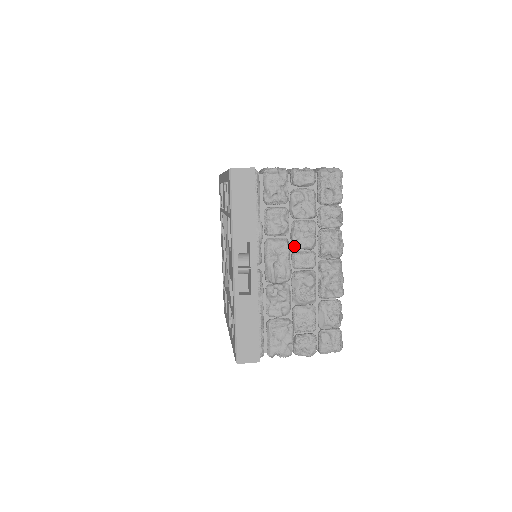
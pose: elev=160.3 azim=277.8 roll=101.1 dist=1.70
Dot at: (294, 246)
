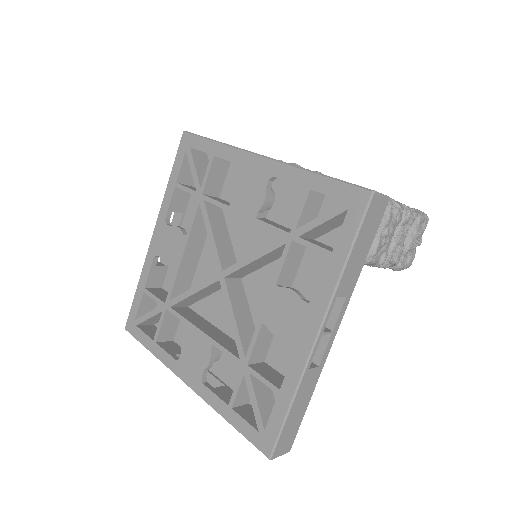
Dot at: occluded
